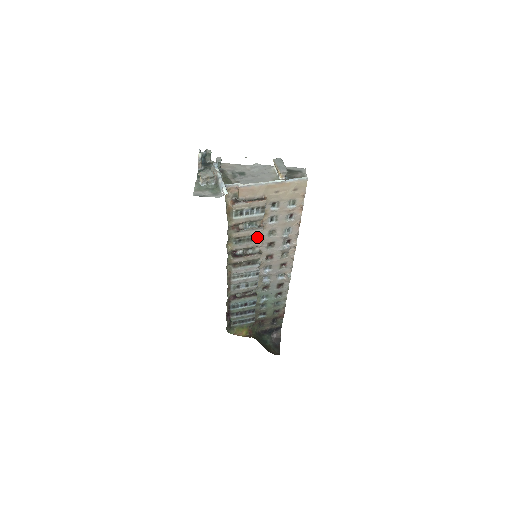
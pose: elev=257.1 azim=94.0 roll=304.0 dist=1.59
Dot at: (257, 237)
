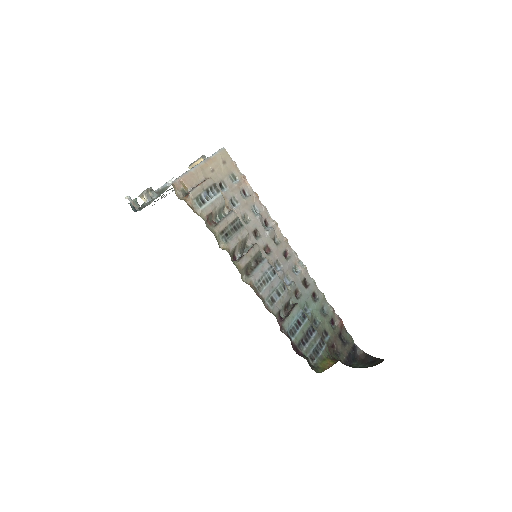
Dot at: (237, 224)
